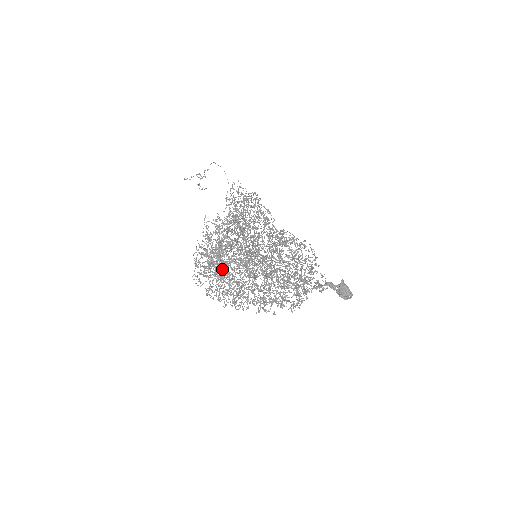
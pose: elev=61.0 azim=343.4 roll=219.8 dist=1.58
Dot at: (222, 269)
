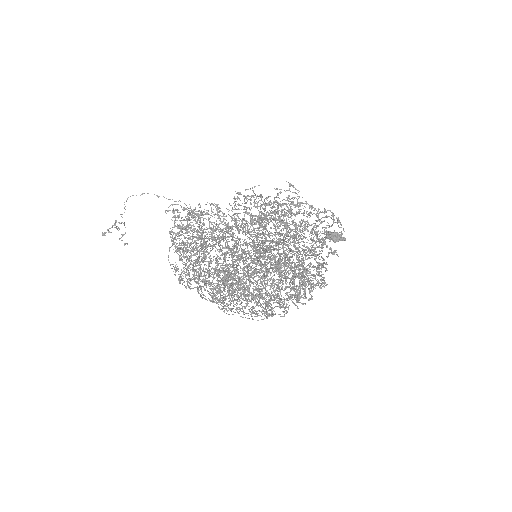
Dot at: (285, 238)
